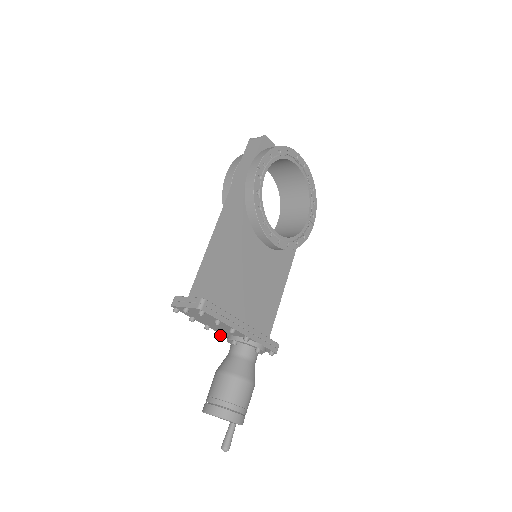
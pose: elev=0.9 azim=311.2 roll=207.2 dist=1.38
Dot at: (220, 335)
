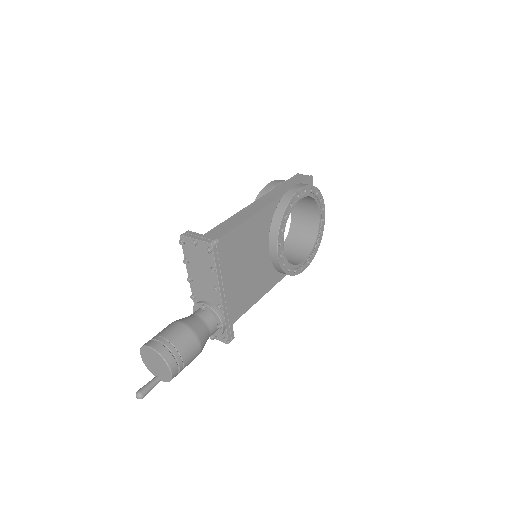
Dot at: (193, 296)
